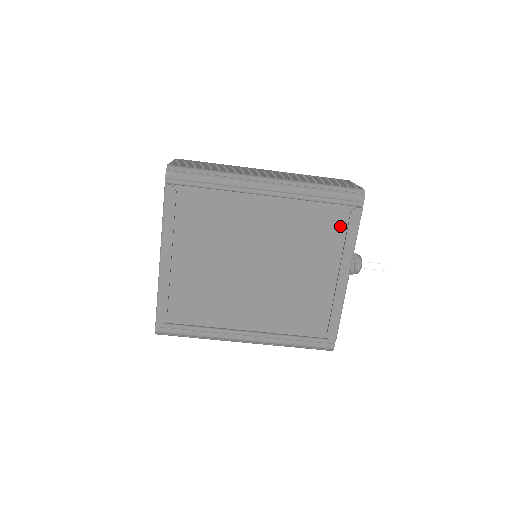
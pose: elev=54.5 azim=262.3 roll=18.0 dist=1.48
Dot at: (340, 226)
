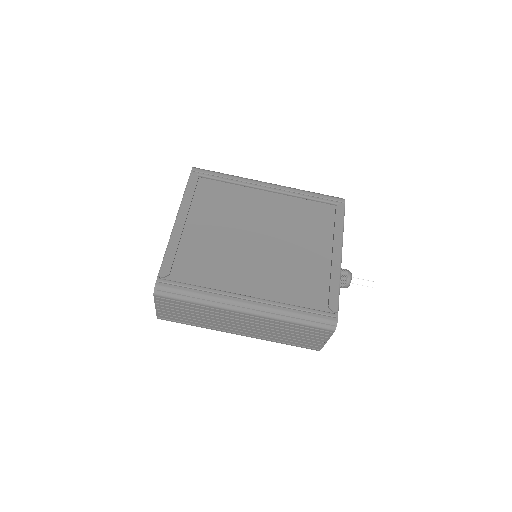
Dot at: (329, 218)
